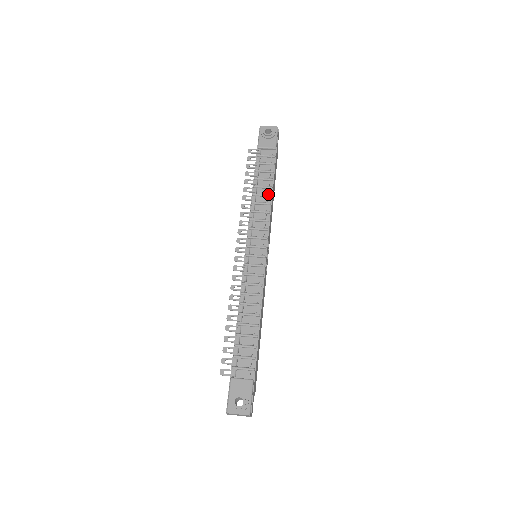
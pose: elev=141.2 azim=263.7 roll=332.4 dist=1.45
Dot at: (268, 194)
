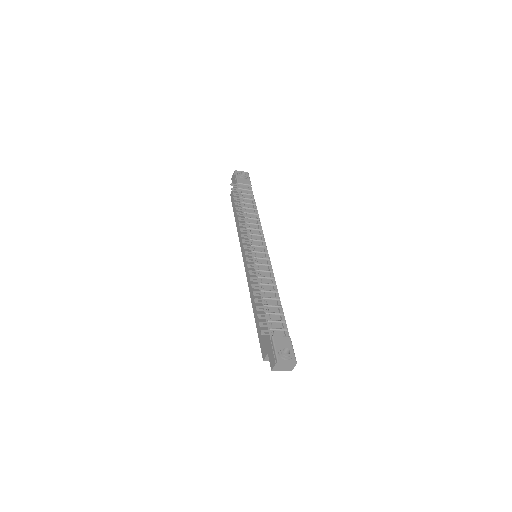
Dot at: (256, 213)
